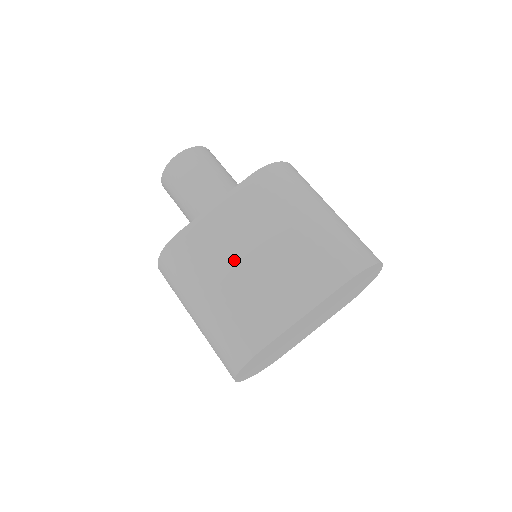
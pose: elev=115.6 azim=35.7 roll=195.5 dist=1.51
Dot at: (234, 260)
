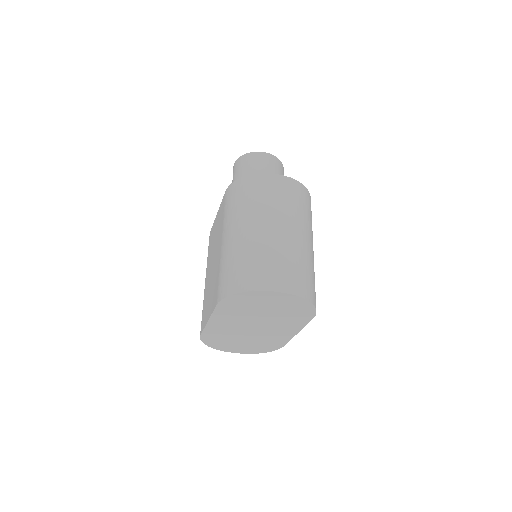
Dot at: (210, 263)
